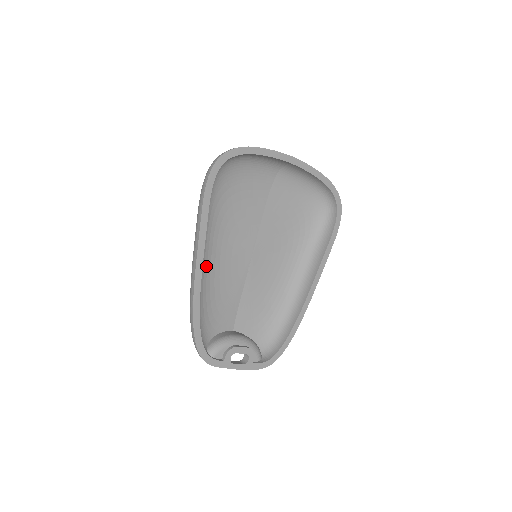
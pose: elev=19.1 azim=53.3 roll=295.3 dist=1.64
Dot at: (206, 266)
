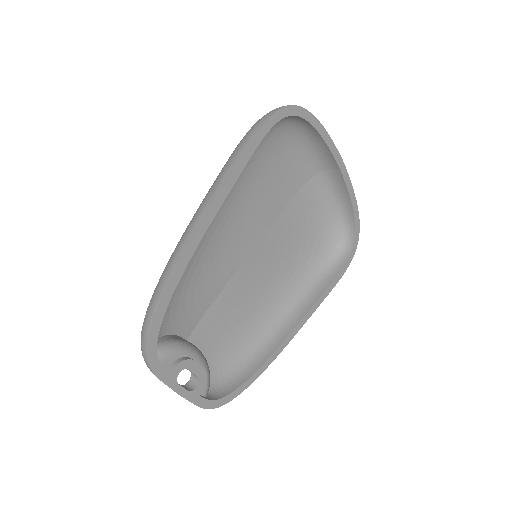
Dot at: occluded
